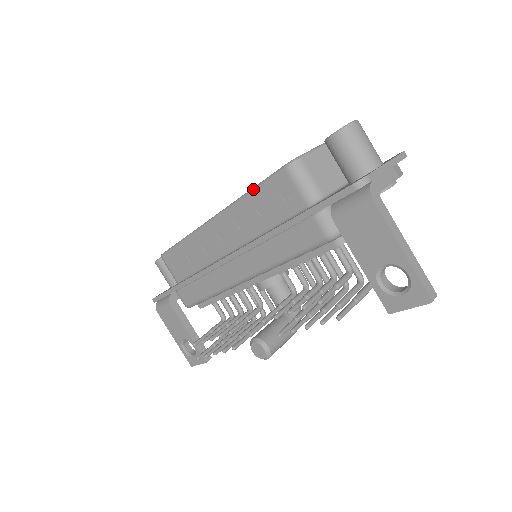
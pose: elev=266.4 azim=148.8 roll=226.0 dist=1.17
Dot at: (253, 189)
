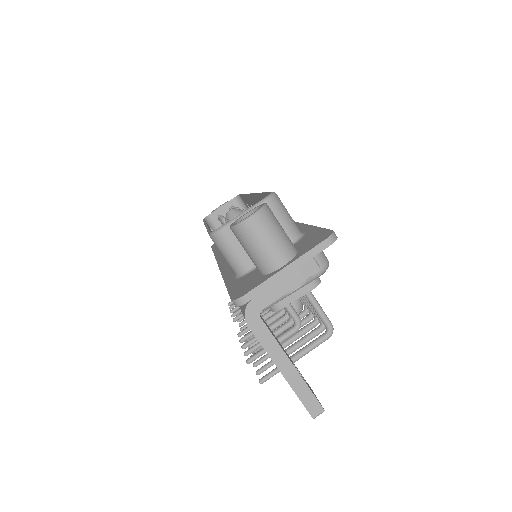
Dot at: occluded
